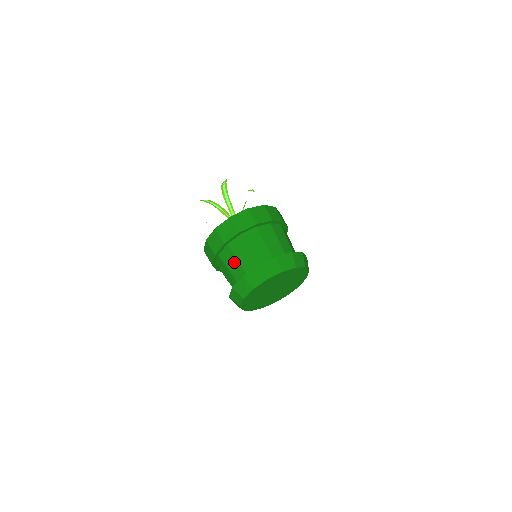
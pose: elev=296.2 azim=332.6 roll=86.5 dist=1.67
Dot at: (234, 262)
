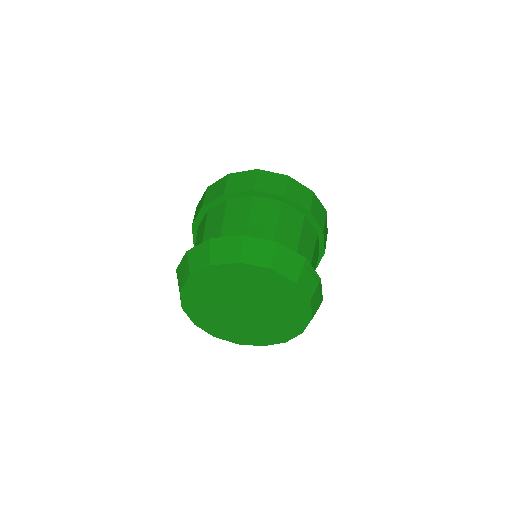
Dot at: occluded
